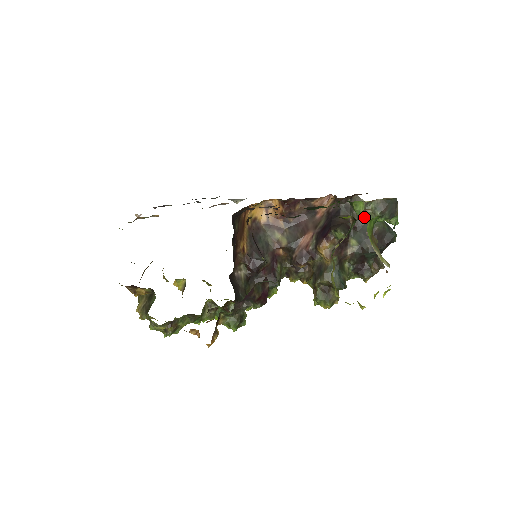
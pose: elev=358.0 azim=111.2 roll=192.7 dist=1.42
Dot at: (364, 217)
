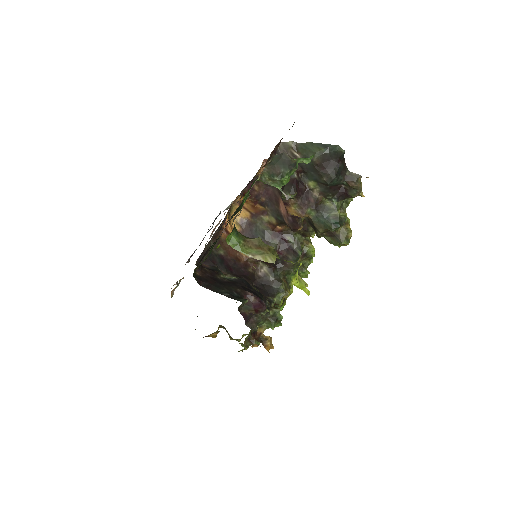
Dot at: (273, 186)
